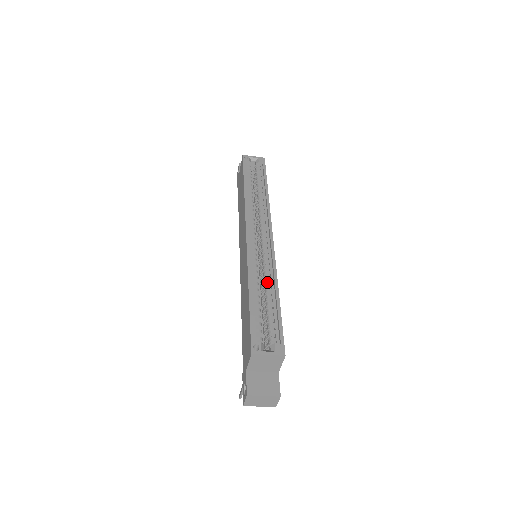
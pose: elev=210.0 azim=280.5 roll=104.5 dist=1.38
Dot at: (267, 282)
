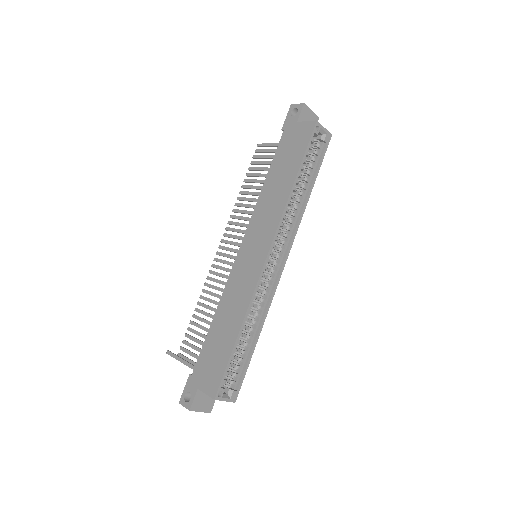
Dot at: (255, 319)
